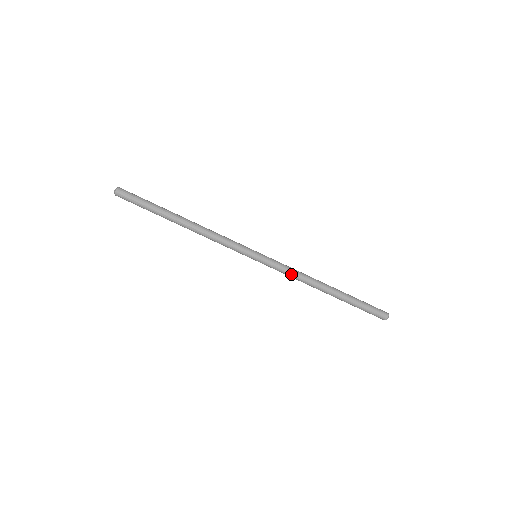
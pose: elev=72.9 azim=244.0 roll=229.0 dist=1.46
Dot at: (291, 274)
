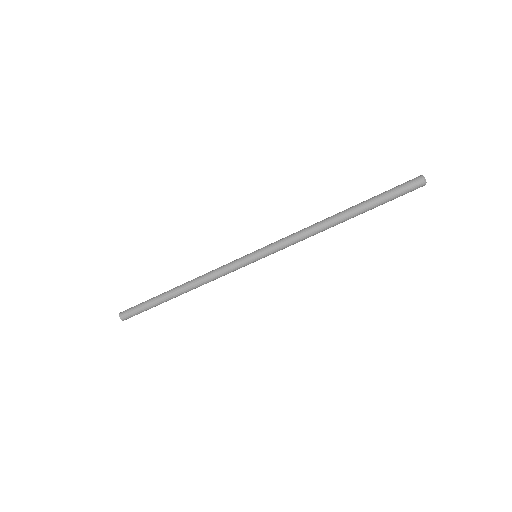
Dot at: (296, 239)
